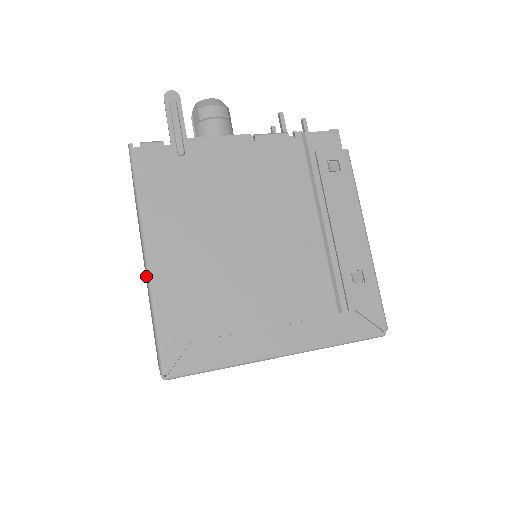
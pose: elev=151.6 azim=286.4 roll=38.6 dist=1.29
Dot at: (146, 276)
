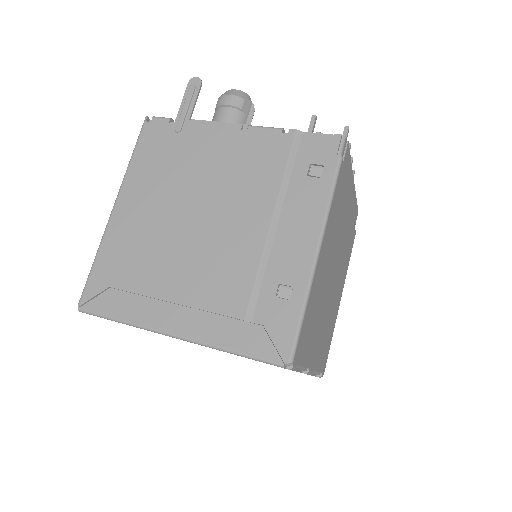
Dot at: occluded
